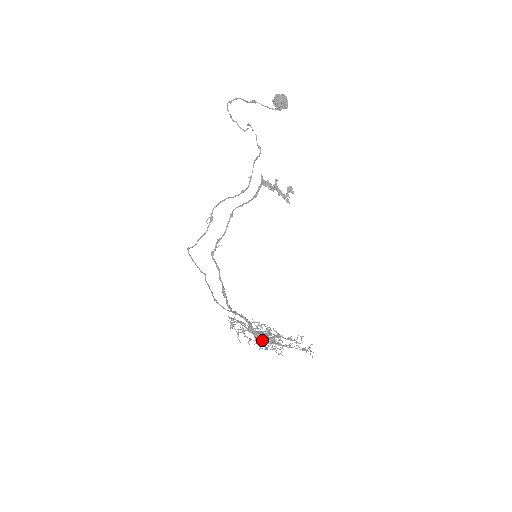
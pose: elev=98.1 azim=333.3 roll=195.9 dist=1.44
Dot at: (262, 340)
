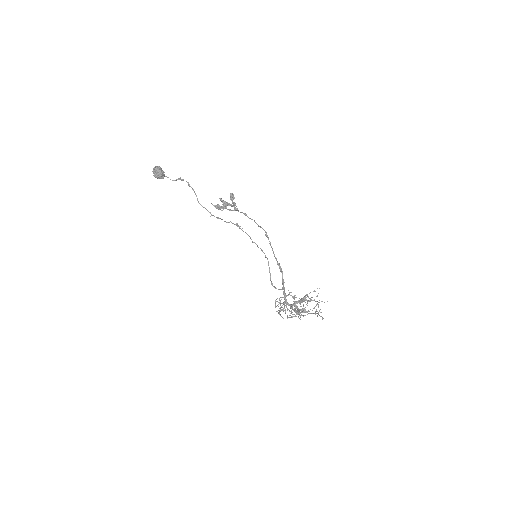
Dot at: occluded
